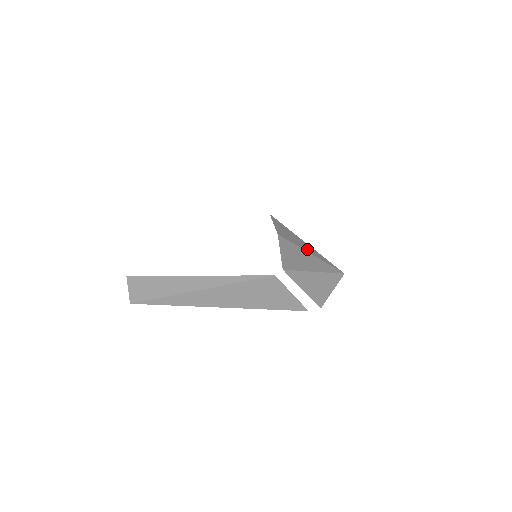
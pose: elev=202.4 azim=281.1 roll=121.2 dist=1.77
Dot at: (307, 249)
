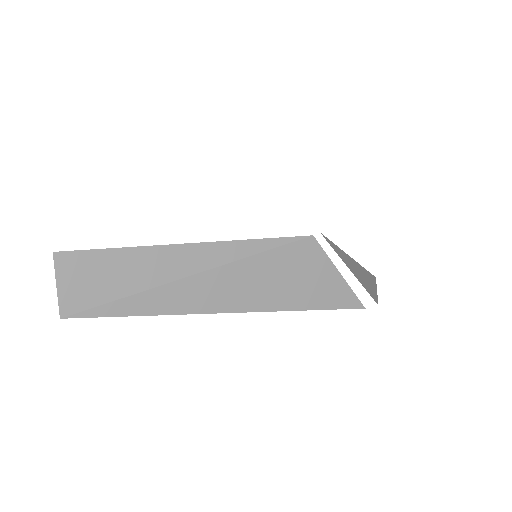
Dot at: occluded
